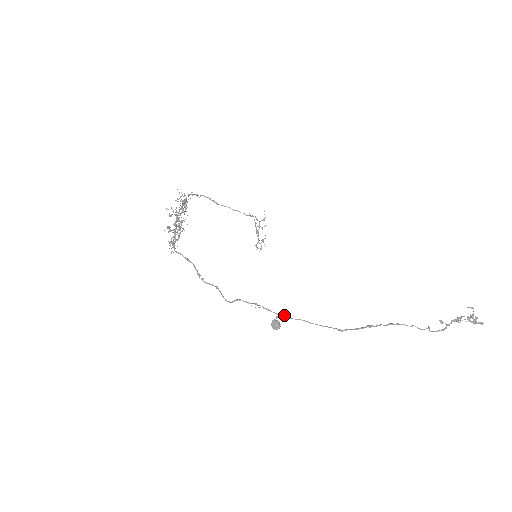
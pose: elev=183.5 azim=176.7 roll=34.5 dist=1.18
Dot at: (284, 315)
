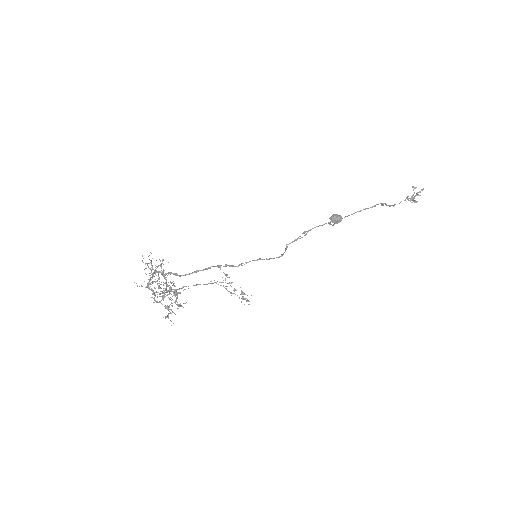
Dot at: occluded
